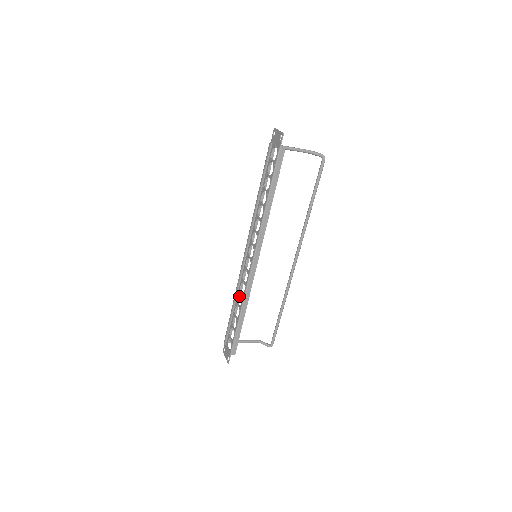
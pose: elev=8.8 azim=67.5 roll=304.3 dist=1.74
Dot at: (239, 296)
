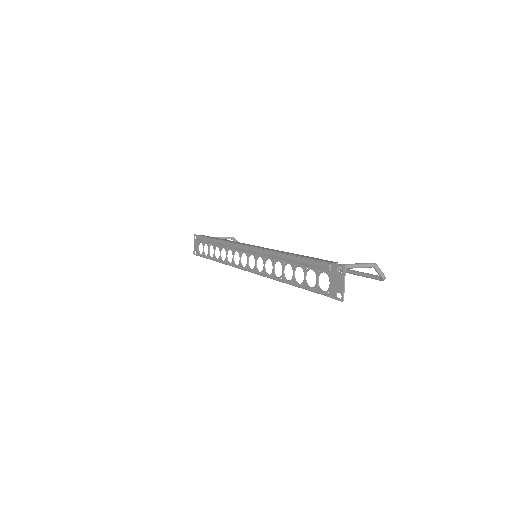
Dot at: occluded
